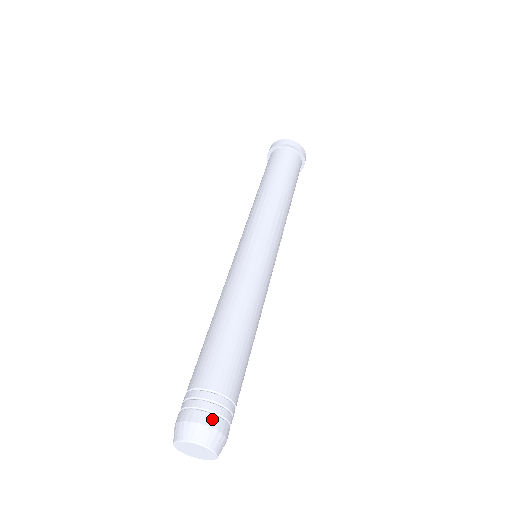
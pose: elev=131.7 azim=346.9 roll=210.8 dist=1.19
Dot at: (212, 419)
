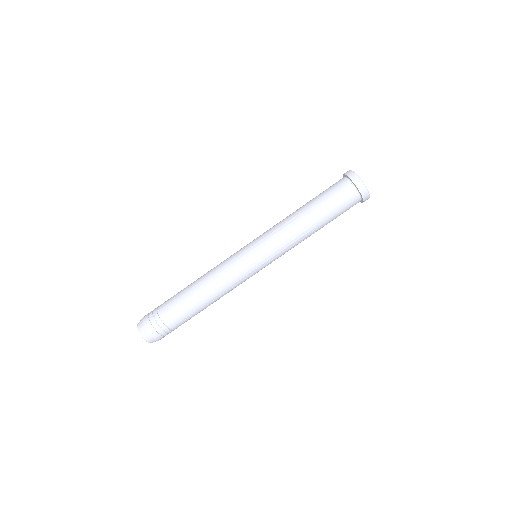
Dot at: occluded
